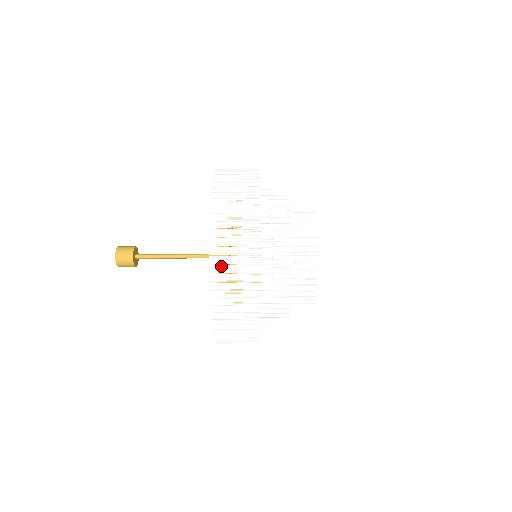
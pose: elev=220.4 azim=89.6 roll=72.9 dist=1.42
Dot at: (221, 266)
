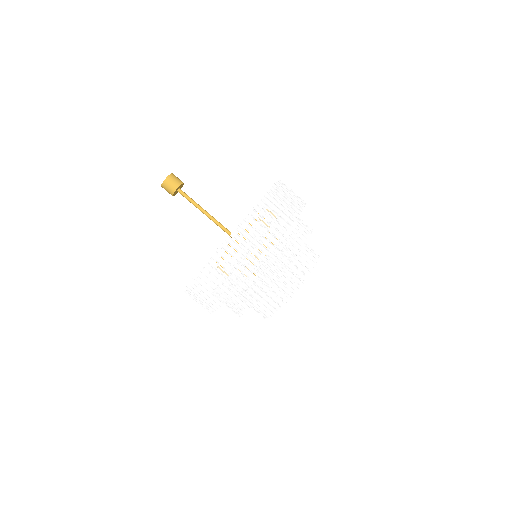
Dot at: (280, 192)
